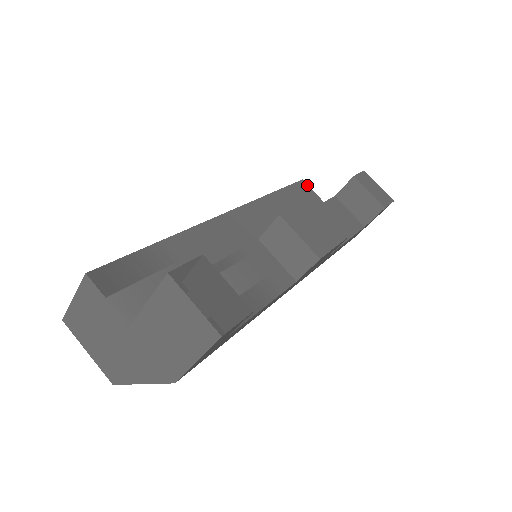
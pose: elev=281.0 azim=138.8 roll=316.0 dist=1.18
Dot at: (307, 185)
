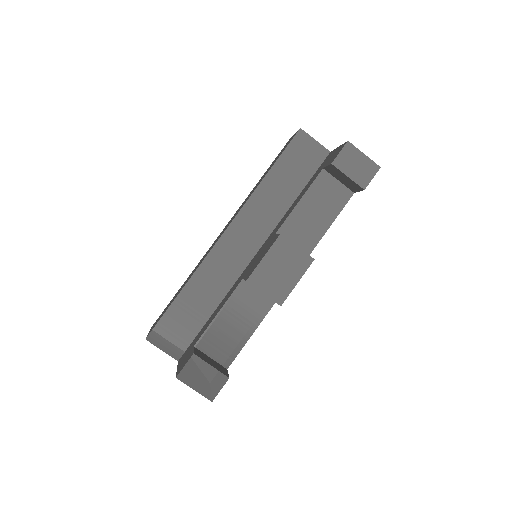
Dot at: (306, 134)
